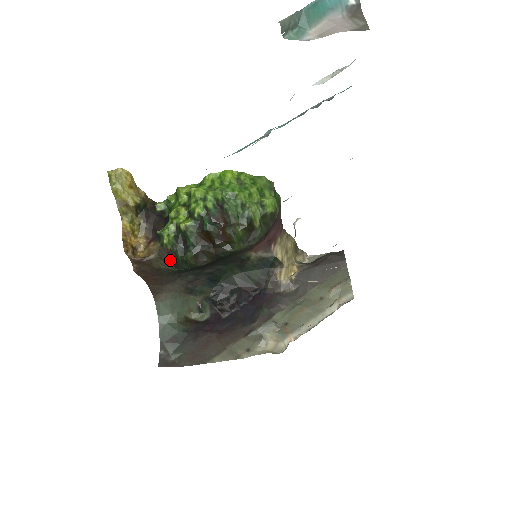
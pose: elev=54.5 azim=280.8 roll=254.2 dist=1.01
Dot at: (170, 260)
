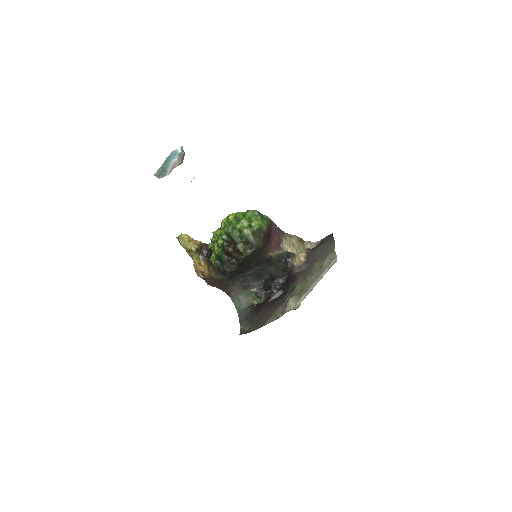
Dot at: (220, 273)
